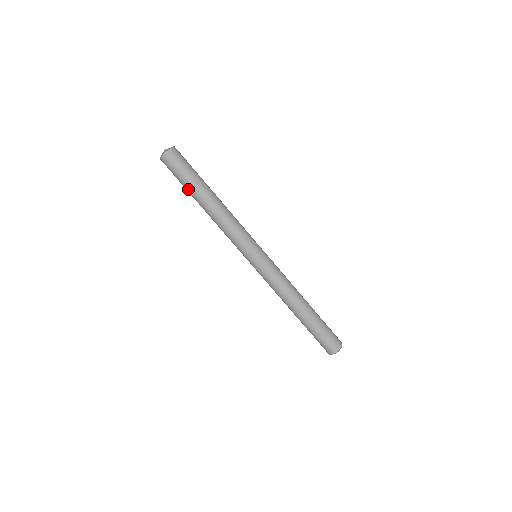
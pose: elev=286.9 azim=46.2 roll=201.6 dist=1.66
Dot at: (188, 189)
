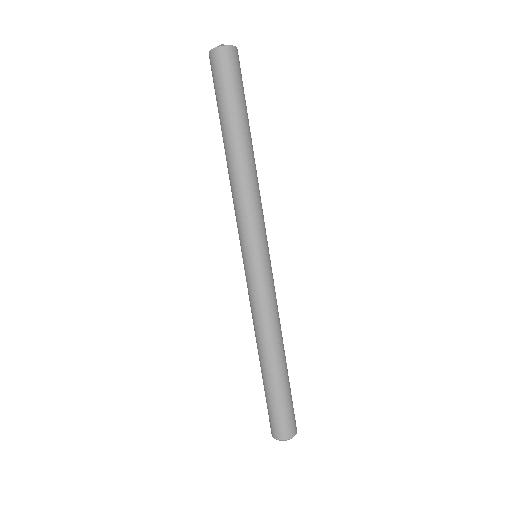
Dot at: (220, 115)
